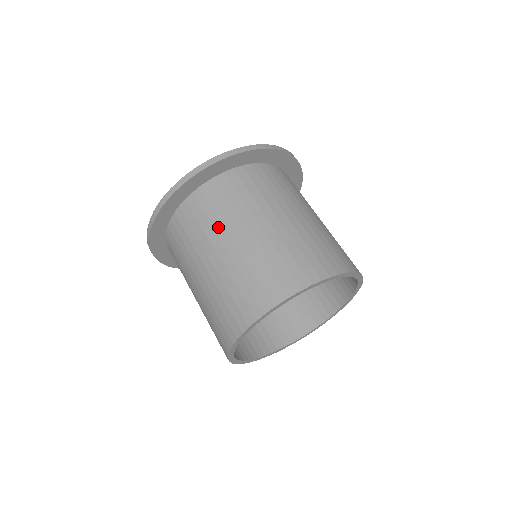
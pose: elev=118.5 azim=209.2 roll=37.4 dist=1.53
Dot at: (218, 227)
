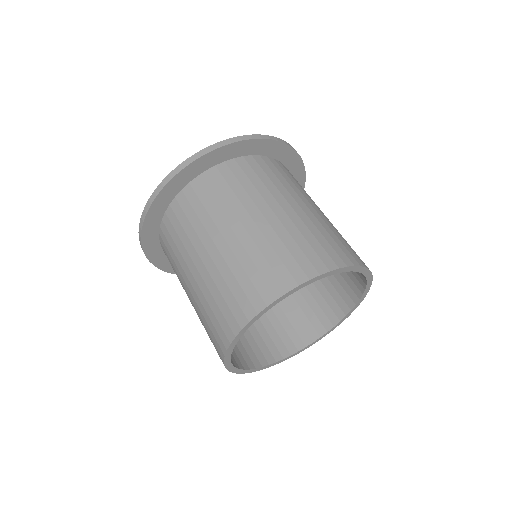
Dot at: (179, 267)
